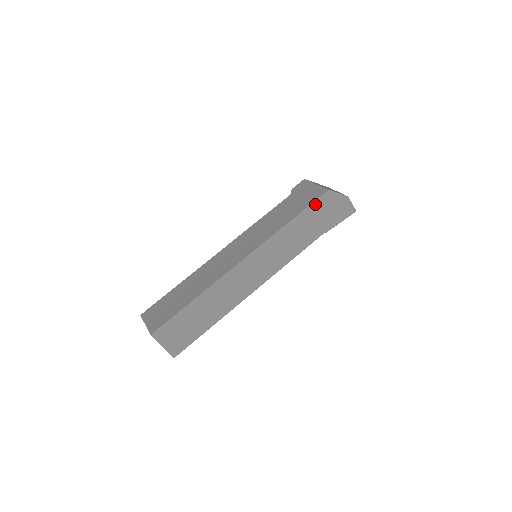
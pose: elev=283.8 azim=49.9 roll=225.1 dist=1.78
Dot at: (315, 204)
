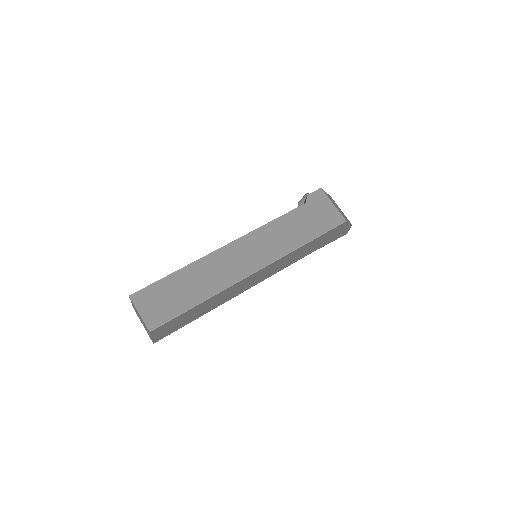
Dot at: (331, 231)
